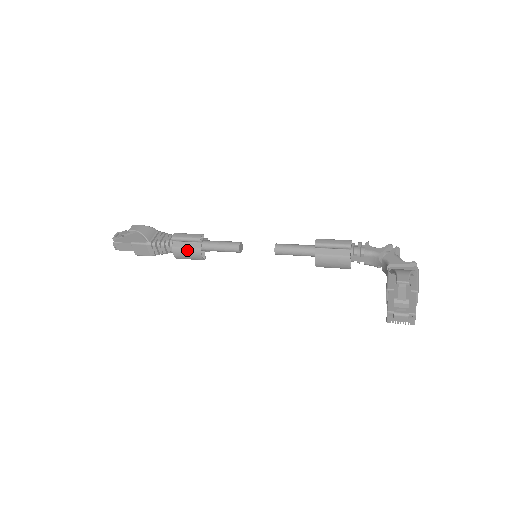
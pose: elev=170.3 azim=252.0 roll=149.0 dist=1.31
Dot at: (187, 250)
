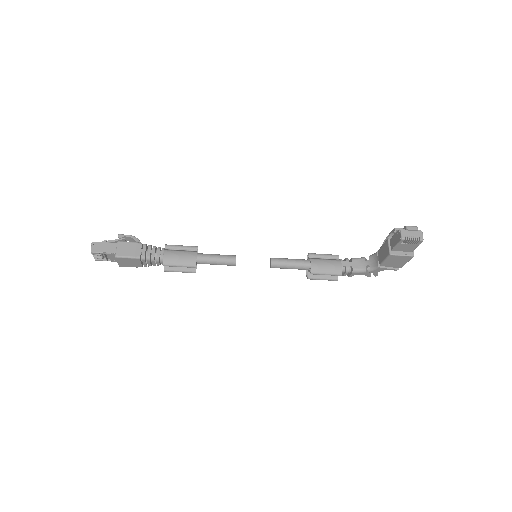
Dot at: (181, 252)
